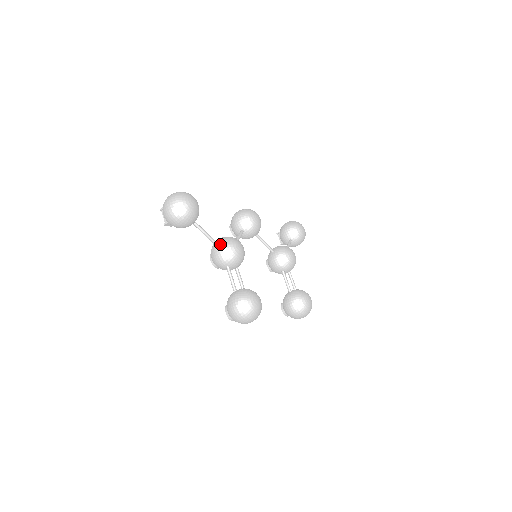
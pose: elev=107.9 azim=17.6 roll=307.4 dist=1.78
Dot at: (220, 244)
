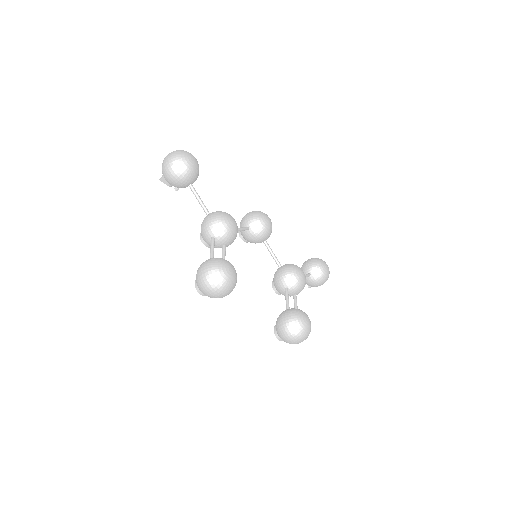
Dot at: (211, 213)
